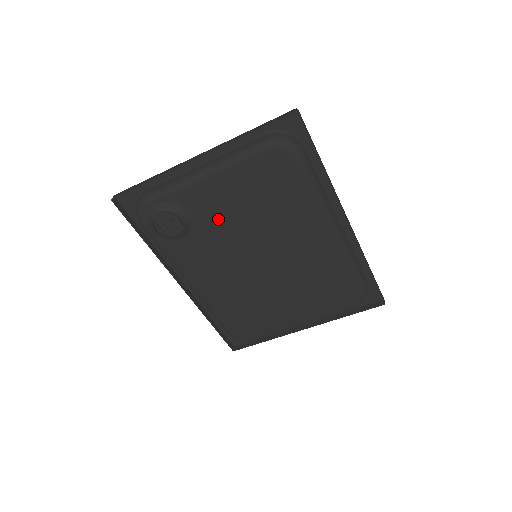
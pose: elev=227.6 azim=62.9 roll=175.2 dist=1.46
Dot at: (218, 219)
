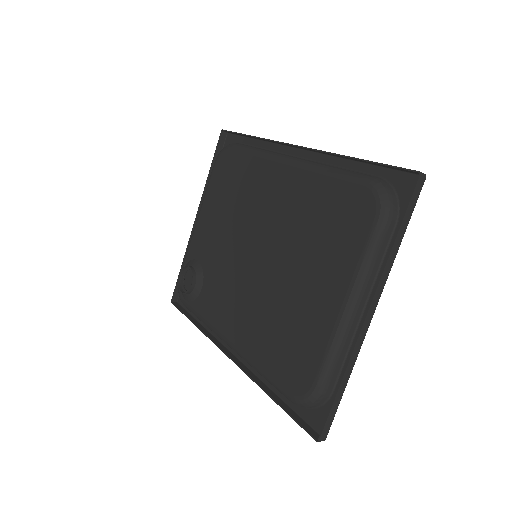
Dot at: (214, 245)
